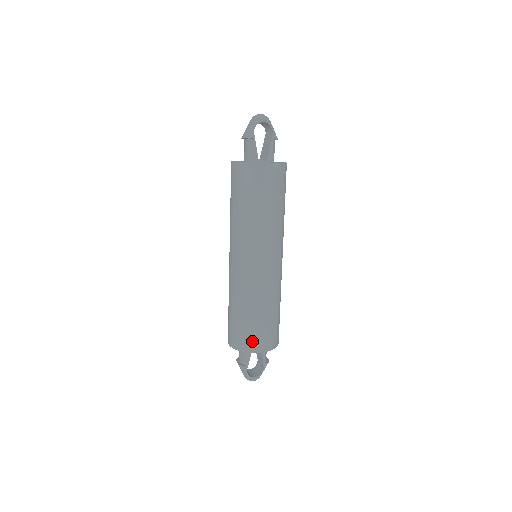
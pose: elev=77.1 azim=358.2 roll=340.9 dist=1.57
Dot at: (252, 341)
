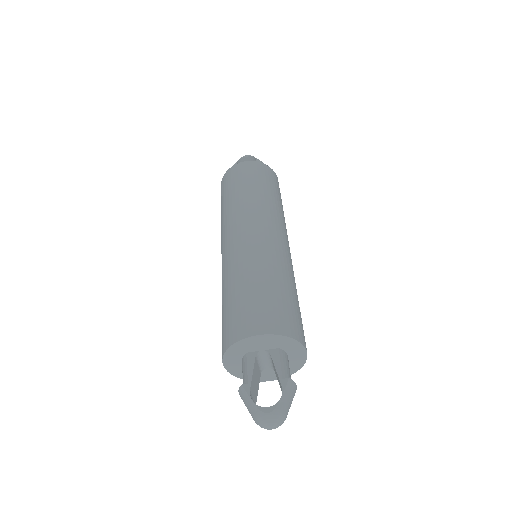
Dot at: (241, 322)
